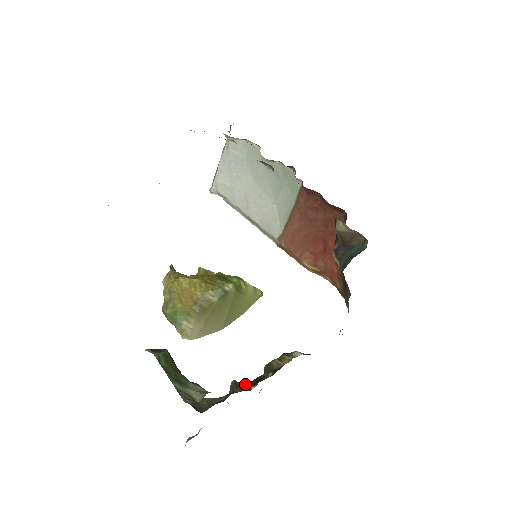
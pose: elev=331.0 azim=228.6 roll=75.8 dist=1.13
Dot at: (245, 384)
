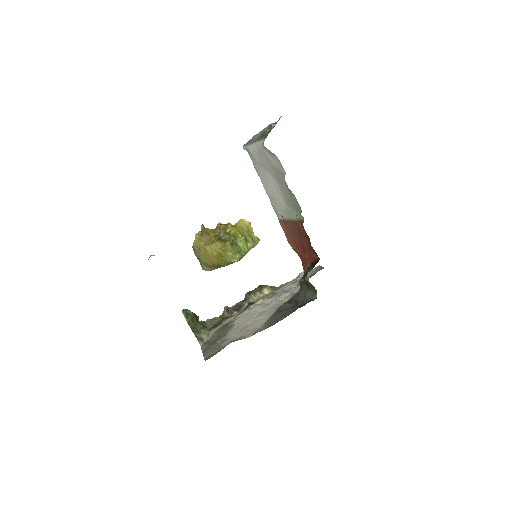
Dot at: (232, 309)
